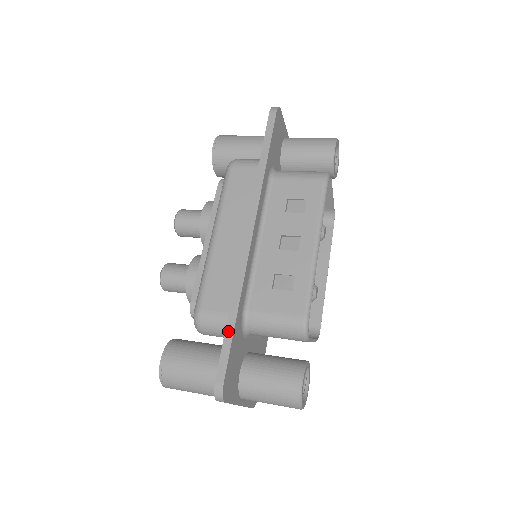
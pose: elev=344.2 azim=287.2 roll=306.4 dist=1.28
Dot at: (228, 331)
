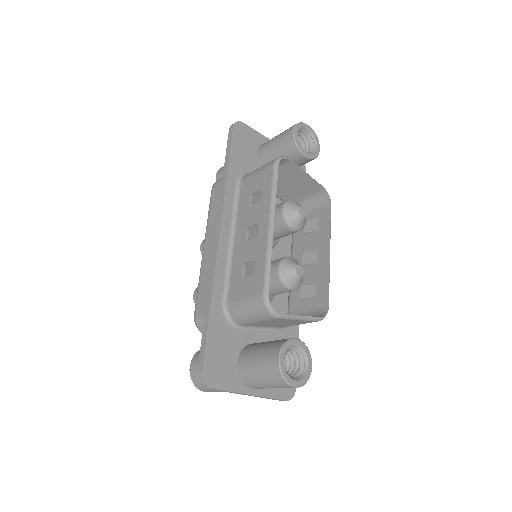
Dot at: (205, 324)
